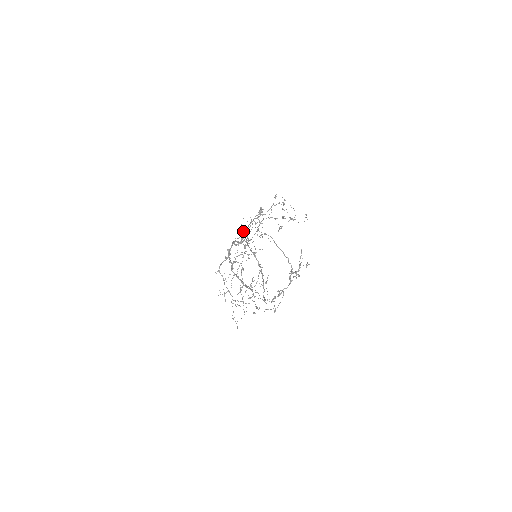
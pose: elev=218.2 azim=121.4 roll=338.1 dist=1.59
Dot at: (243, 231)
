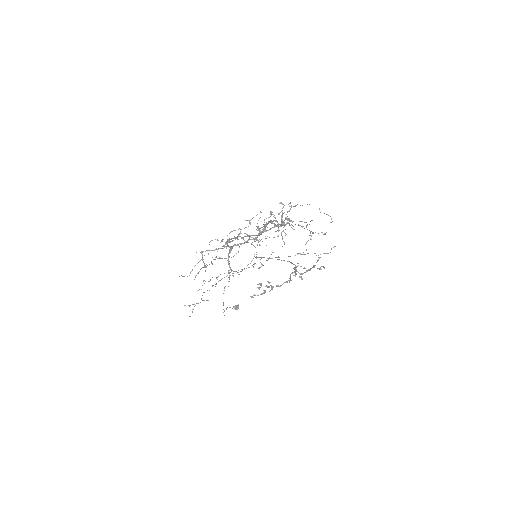
Dot at: occluded
